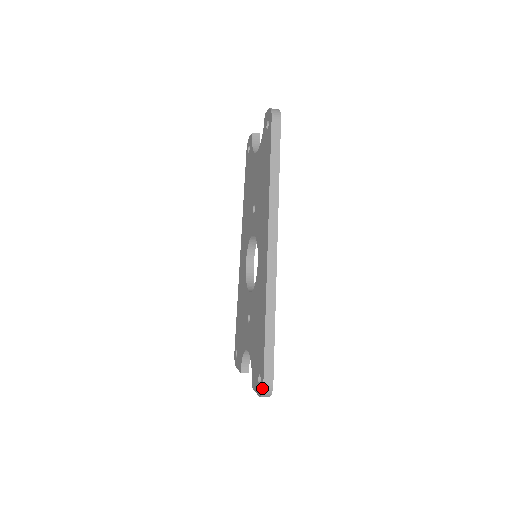
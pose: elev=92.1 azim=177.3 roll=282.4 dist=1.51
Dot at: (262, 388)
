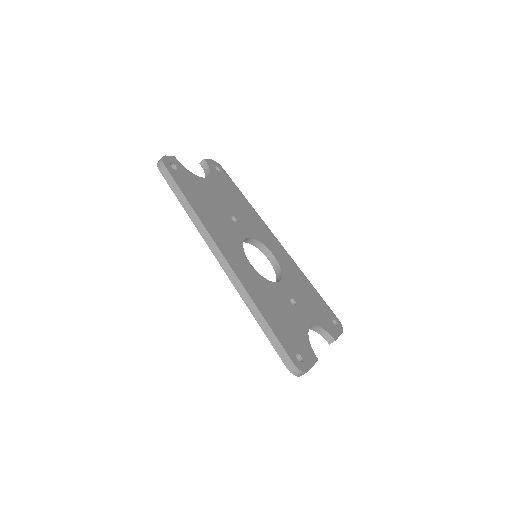
Dot at: (290, 371)
